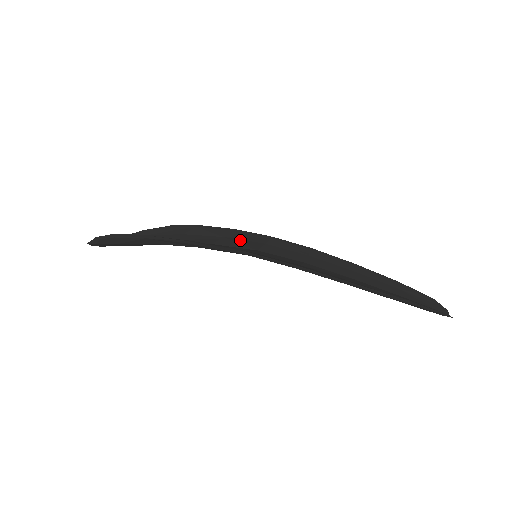
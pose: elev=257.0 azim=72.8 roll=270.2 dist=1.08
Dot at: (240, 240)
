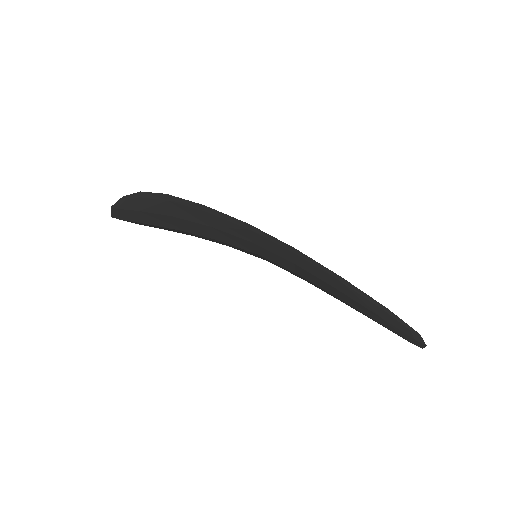
Dot at: occluded
